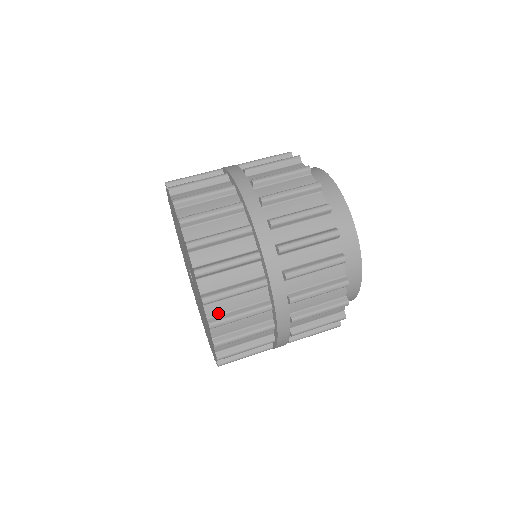
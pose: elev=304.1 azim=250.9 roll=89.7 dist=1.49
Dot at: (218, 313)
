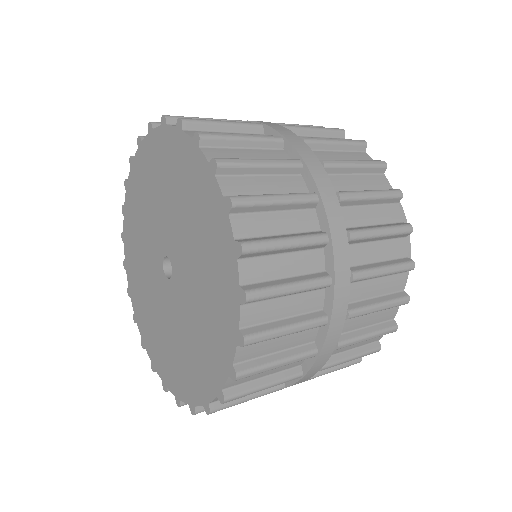
Dot at: occluded
